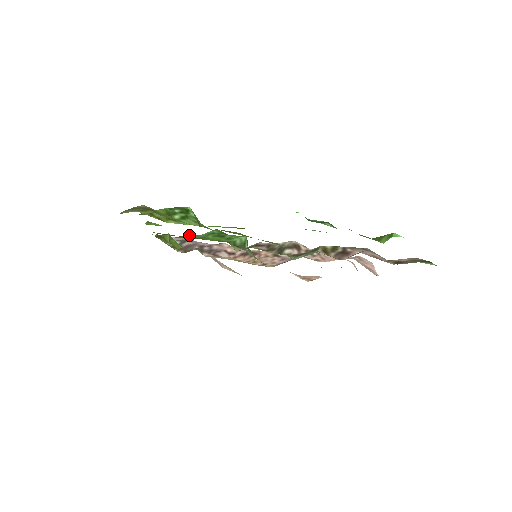
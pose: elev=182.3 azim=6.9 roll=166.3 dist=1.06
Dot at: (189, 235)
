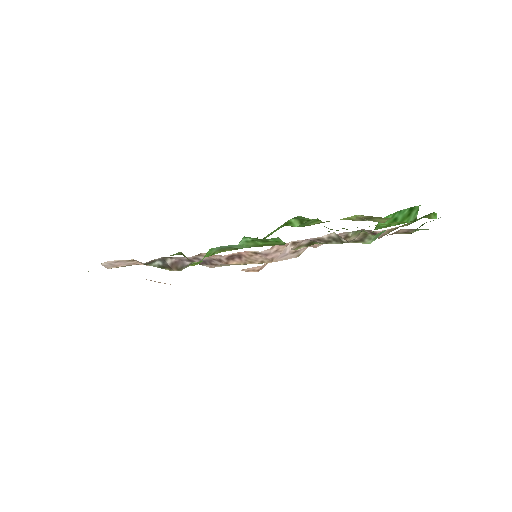
Dot at: (226, 247)
